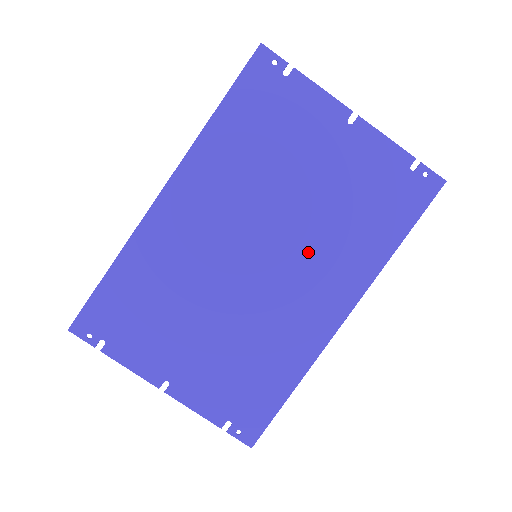
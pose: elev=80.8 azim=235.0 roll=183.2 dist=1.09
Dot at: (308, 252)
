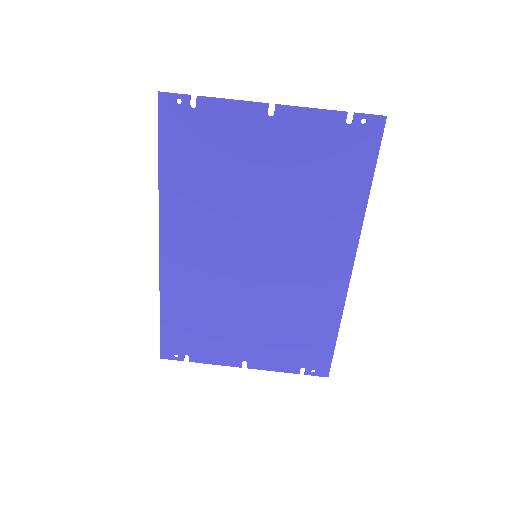
Dot at: (295, 234)
